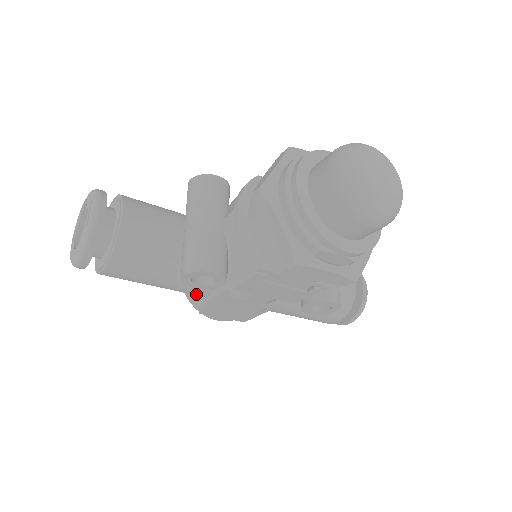
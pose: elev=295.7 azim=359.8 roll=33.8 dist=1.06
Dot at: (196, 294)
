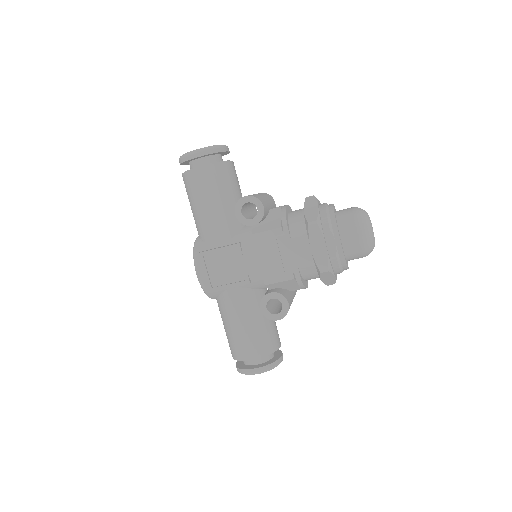
Dot at: (213, 237)
